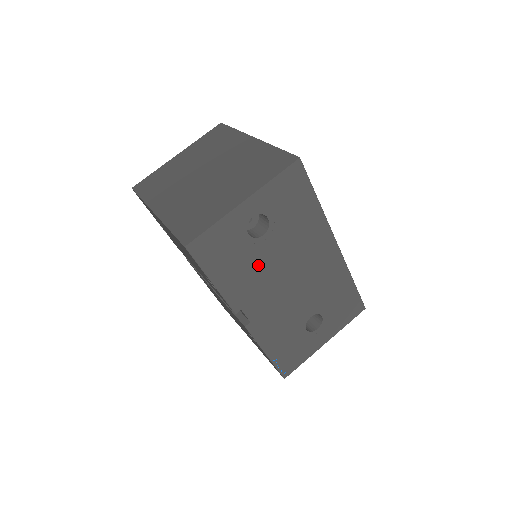
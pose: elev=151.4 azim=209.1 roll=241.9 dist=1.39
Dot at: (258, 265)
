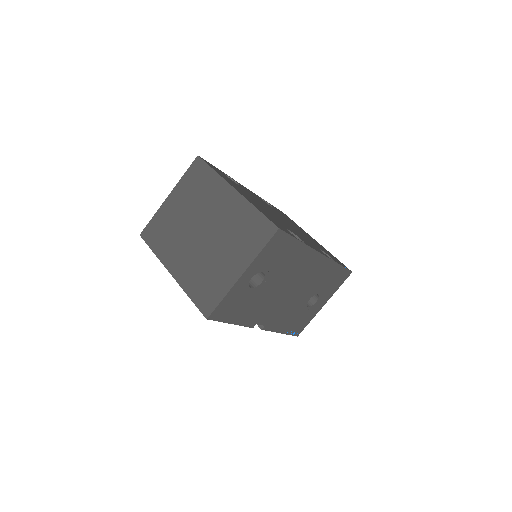
Dot at: (262, 298)
